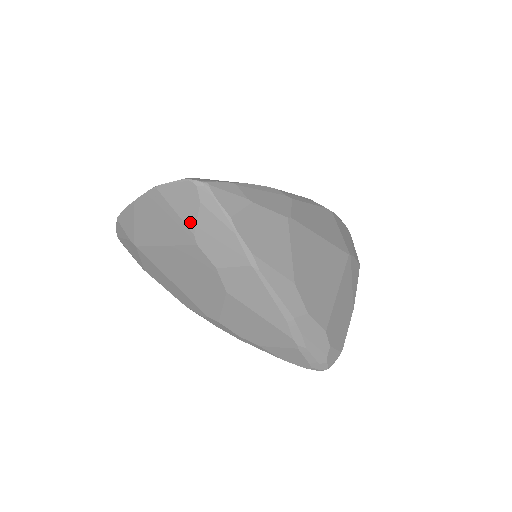
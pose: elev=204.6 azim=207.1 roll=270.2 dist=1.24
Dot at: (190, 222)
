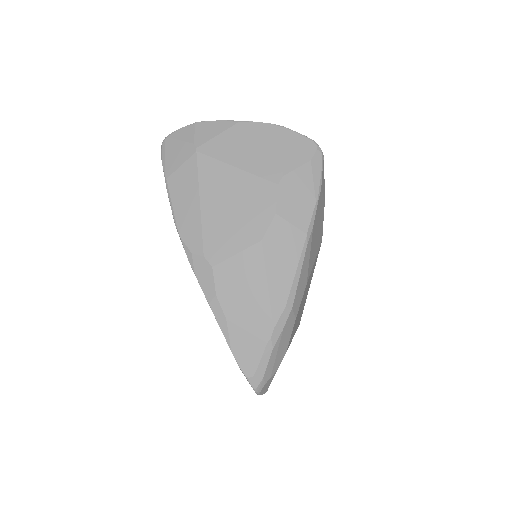
Dot at: (288, 166)
